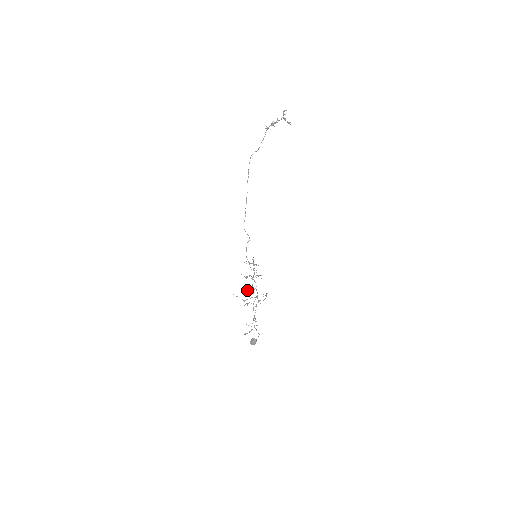
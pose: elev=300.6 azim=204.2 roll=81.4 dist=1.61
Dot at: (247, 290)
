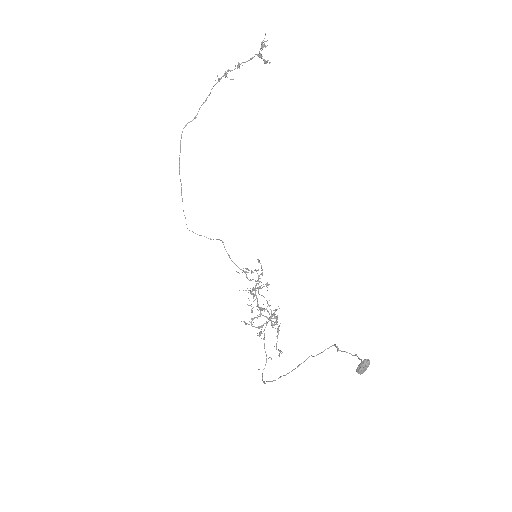
Dot at: (263, 308)
